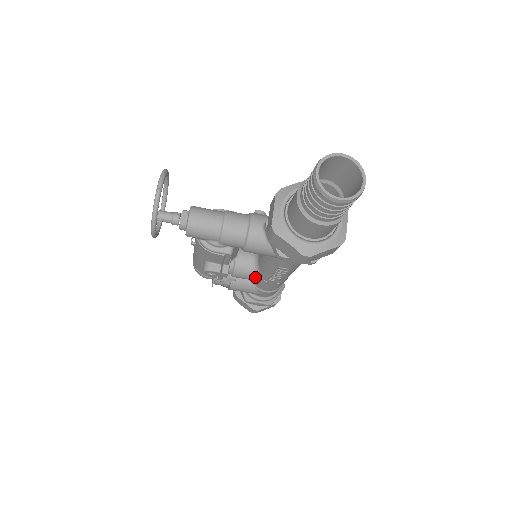
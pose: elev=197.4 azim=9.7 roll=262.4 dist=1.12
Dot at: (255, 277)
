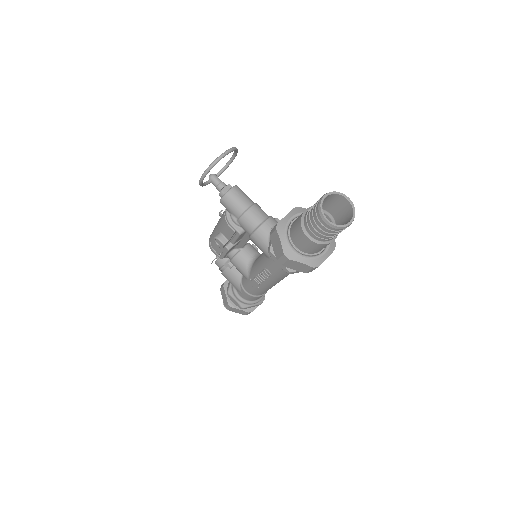
Dot at: (245, 272)
